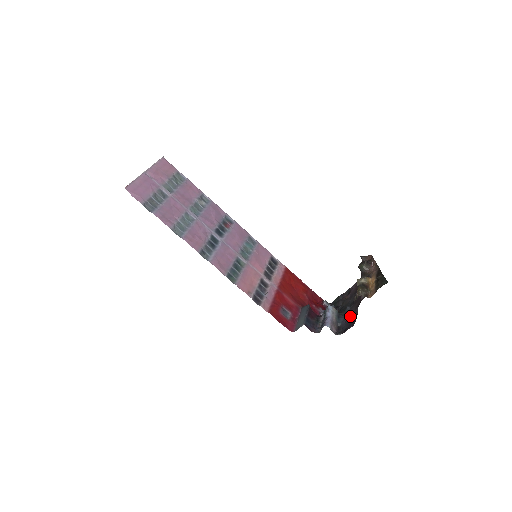
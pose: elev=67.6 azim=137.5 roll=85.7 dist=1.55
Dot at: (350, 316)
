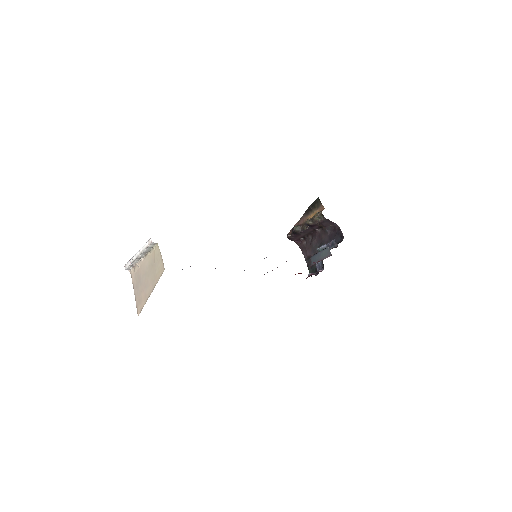
Dot at: (331, 238)
